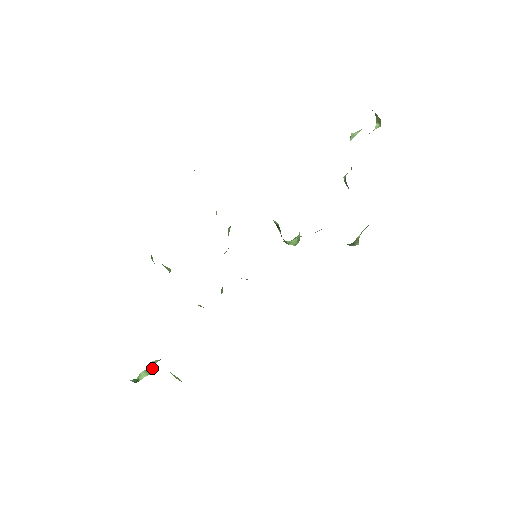
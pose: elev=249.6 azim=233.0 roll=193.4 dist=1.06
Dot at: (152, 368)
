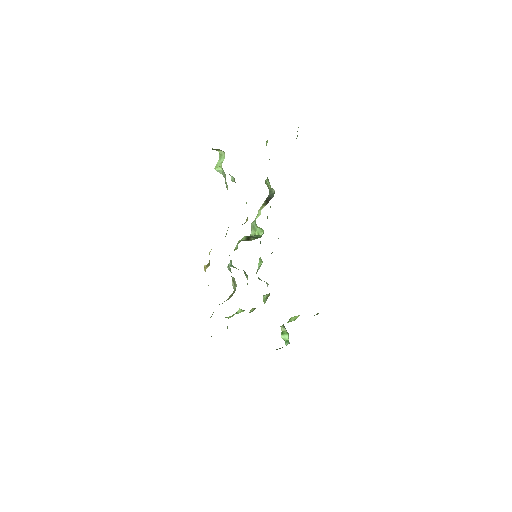
Dot at: occluded
